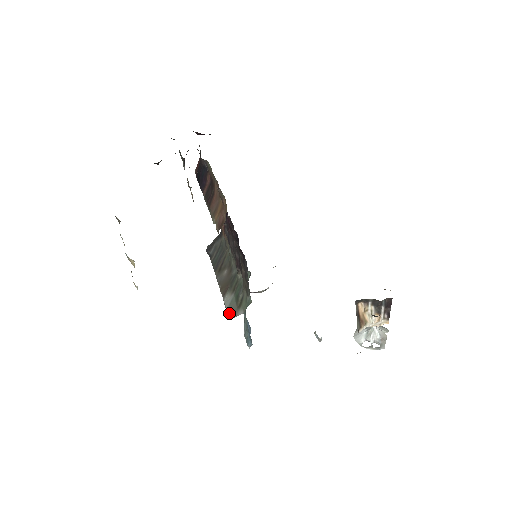
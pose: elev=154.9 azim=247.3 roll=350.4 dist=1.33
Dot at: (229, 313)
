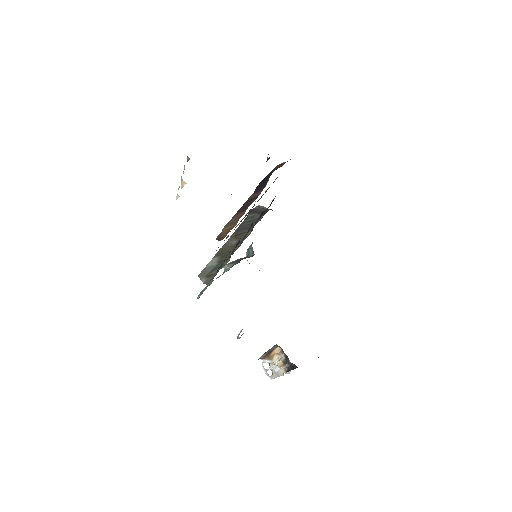
Dot at: (202, 271)
